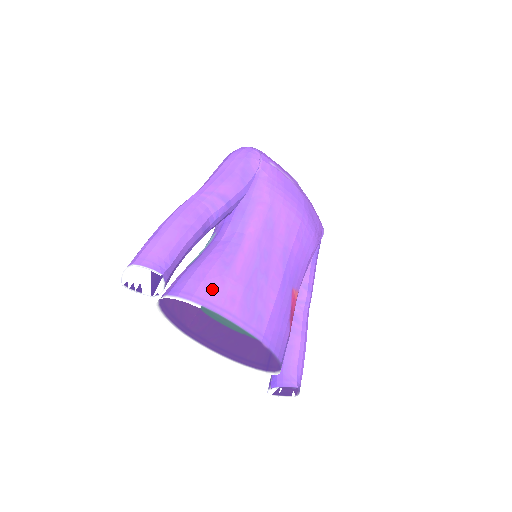
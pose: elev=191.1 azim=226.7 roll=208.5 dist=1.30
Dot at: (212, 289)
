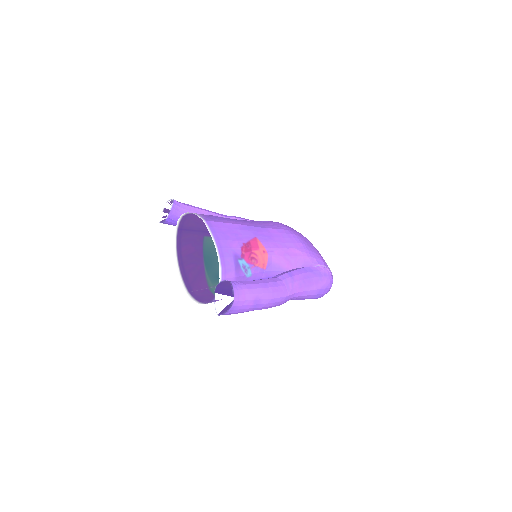
Dot at: occluded
